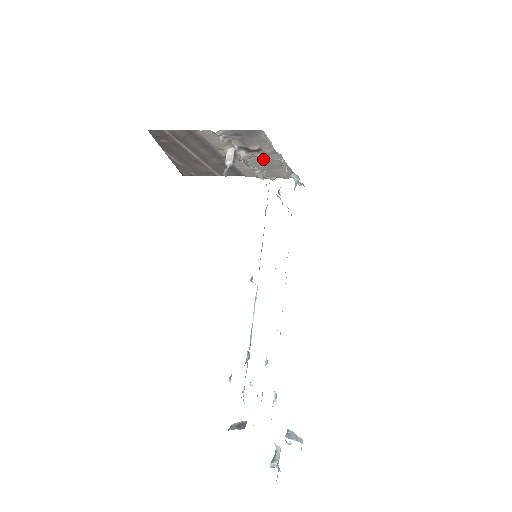
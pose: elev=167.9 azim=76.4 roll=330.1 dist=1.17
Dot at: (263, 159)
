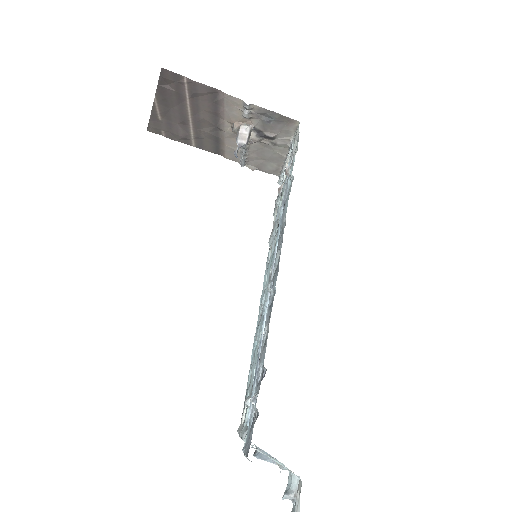
Dot at: (264, 148)
